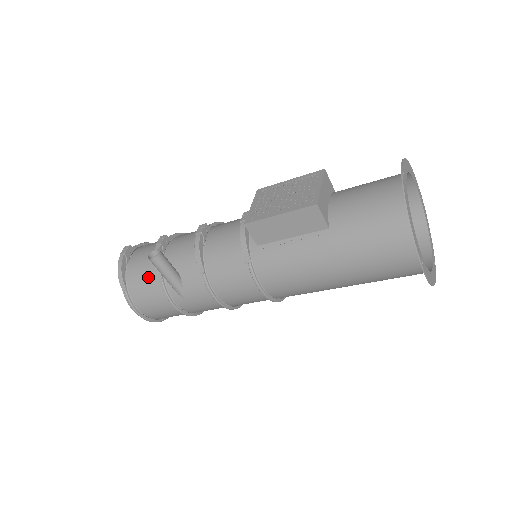
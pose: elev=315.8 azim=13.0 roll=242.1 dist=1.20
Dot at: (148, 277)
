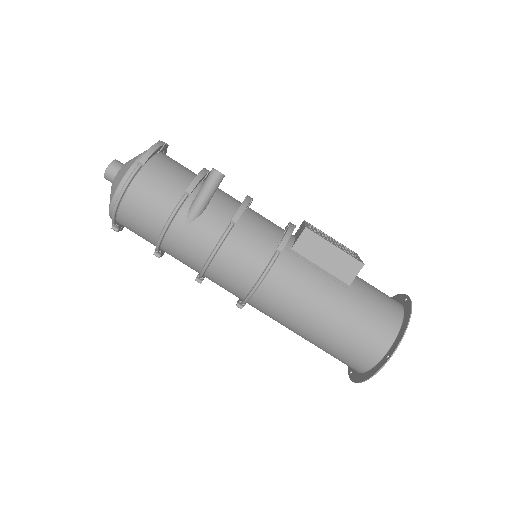
Dot at: (174, 179)
